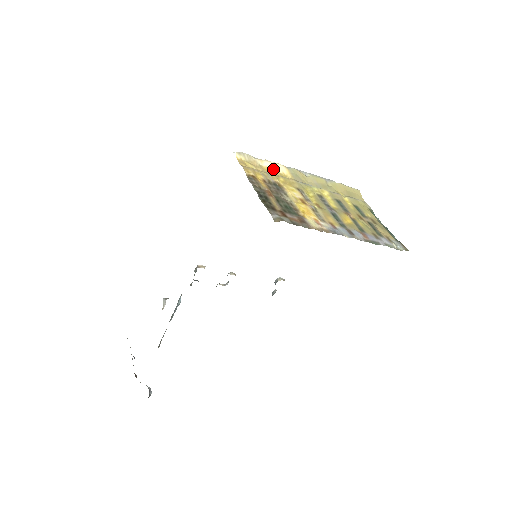
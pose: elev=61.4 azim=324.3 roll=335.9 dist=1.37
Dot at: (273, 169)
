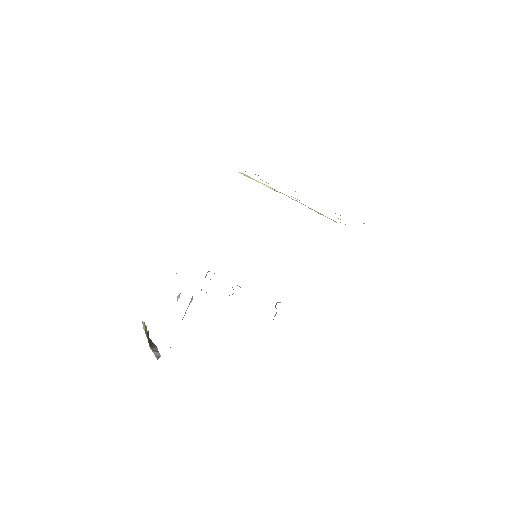
Dot at: (266, 186)
